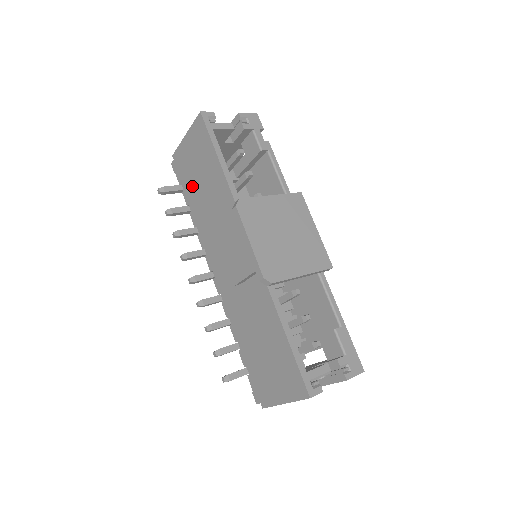
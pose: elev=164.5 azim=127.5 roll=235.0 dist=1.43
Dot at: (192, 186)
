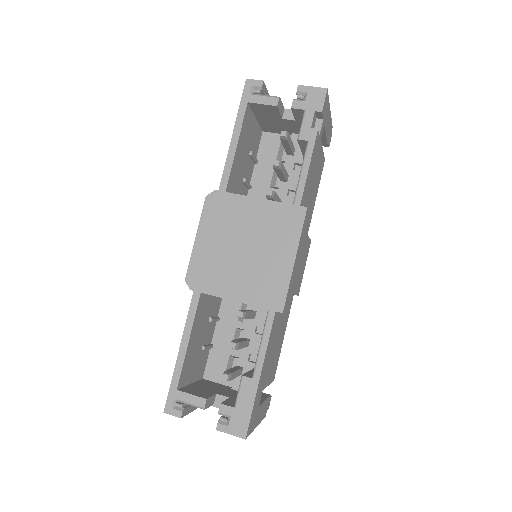
Dot at: occluded
